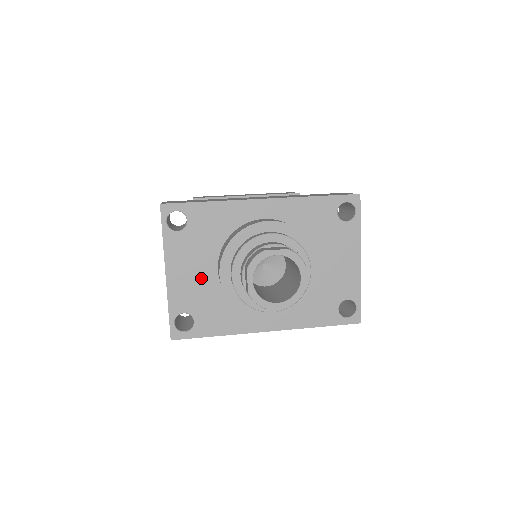
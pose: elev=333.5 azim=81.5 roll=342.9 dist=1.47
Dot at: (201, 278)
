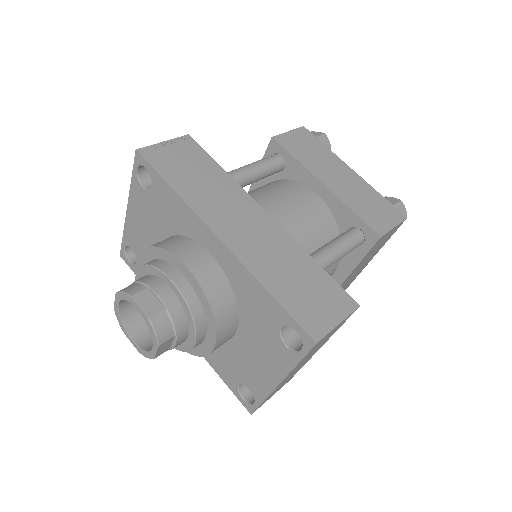
Dot at: (149, 240)
